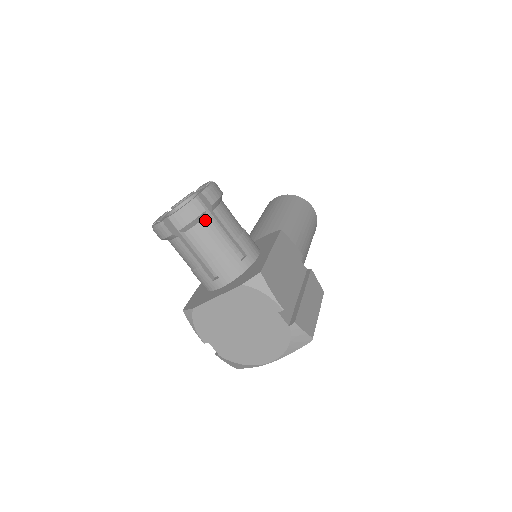
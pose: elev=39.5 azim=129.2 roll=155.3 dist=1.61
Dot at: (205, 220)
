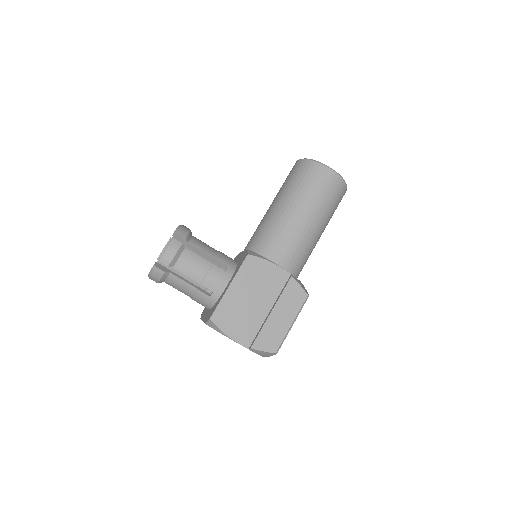
Dot at: (170, 275)
